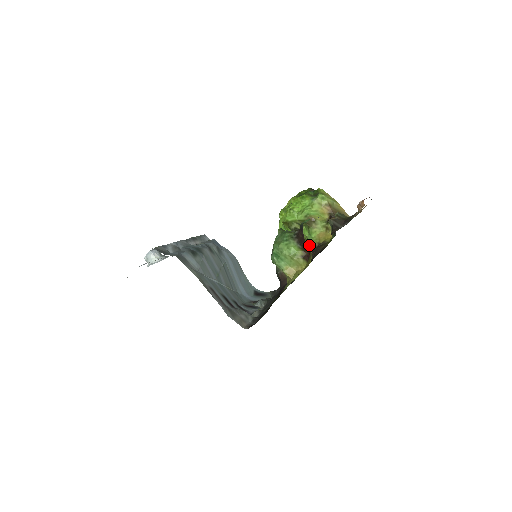
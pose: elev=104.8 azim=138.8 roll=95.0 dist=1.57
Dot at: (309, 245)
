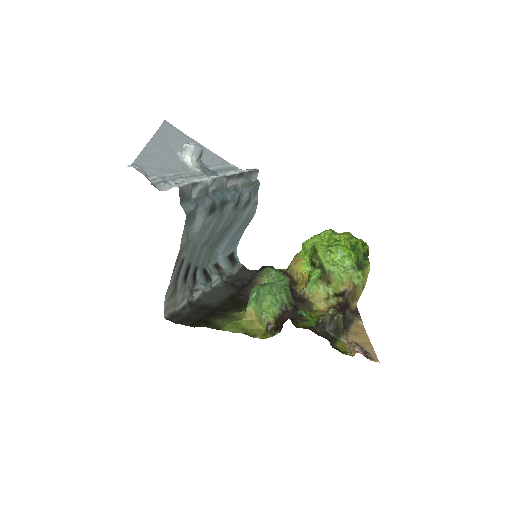
Dot at: (281, 329)
